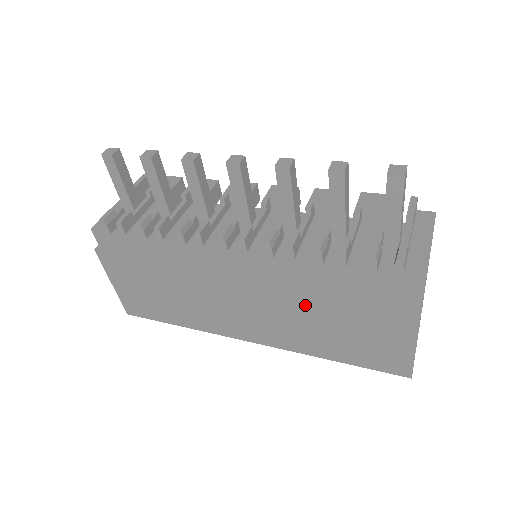
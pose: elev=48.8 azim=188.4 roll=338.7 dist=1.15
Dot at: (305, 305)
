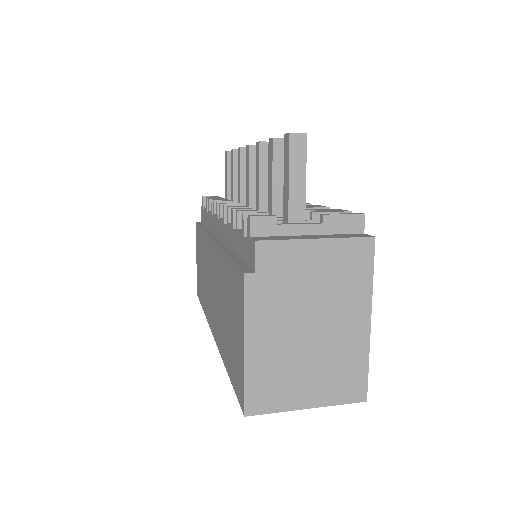
Dot at: (222, 279)
